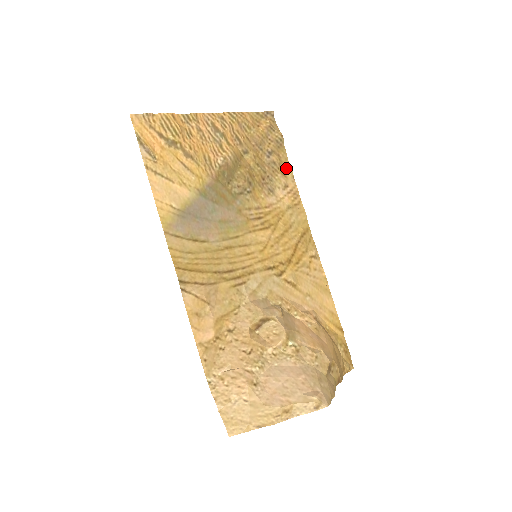
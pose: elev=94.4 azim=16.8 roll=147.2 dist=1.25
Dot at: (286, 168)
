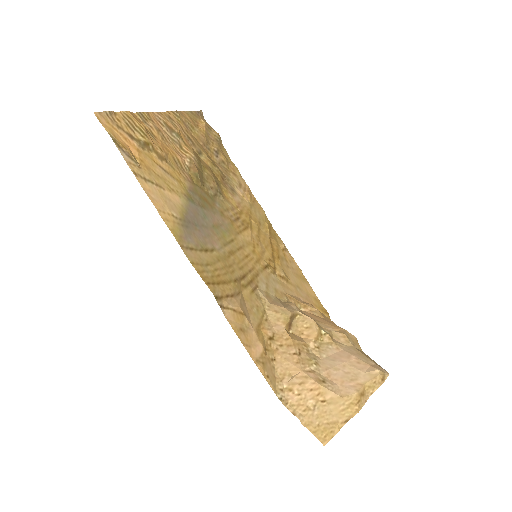
Dot at: (233, 167)
